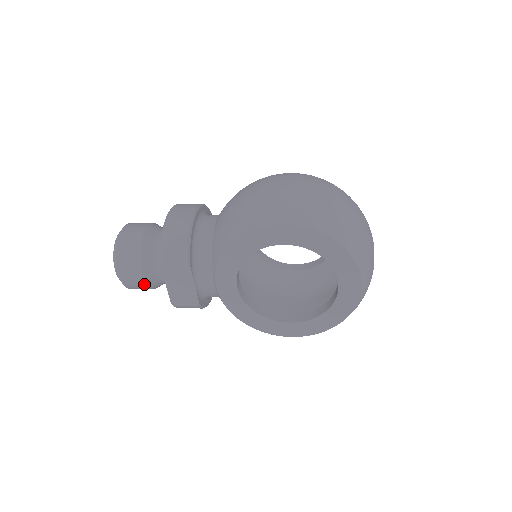
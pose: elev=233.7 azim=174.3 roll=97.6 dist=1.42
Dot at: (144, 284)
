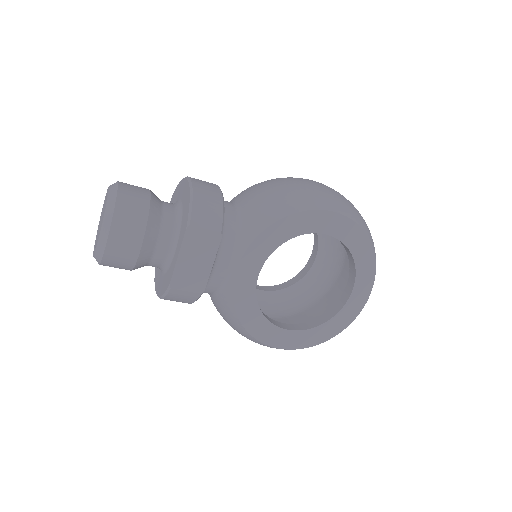
Dot at: (135, 255)
